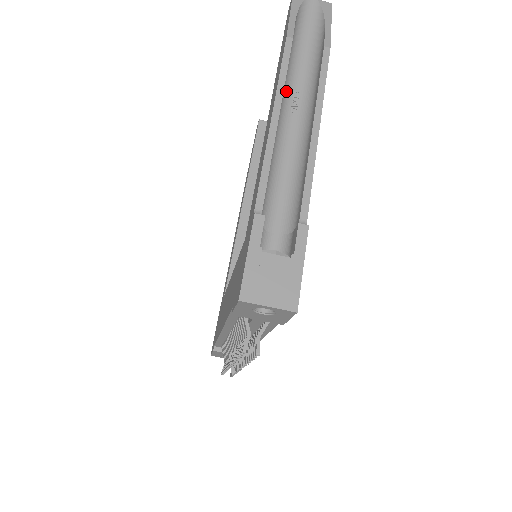
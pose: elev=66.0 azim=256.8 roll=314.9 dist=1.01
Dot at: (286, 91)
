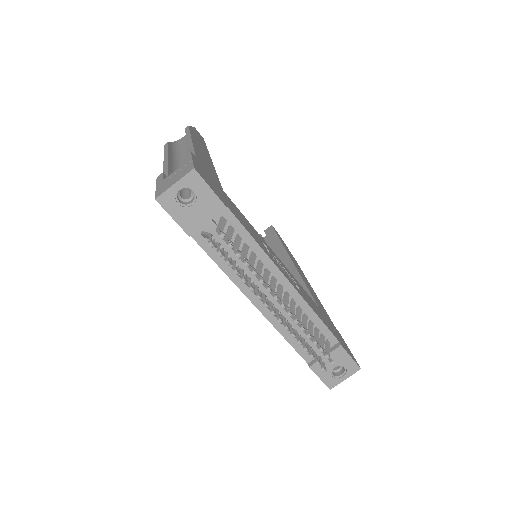
Dot at: (179, 158)
